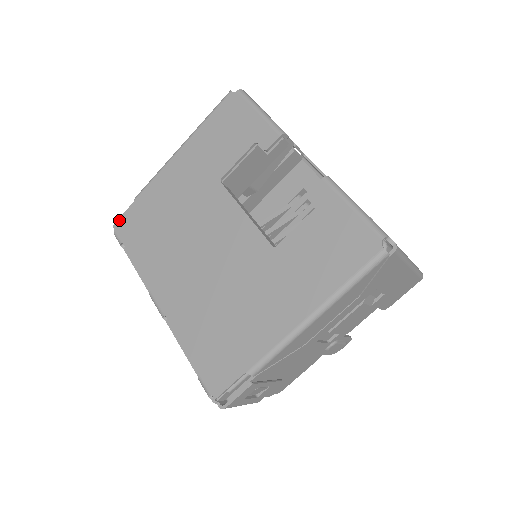
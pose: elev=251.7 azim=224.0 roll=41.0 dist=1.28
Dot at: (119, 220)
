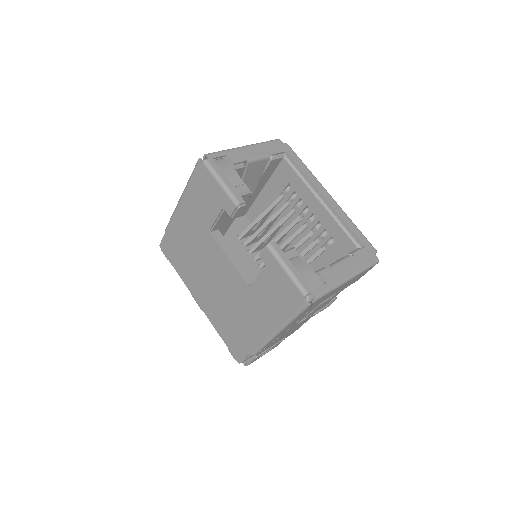
Dot at: (161, 243)
